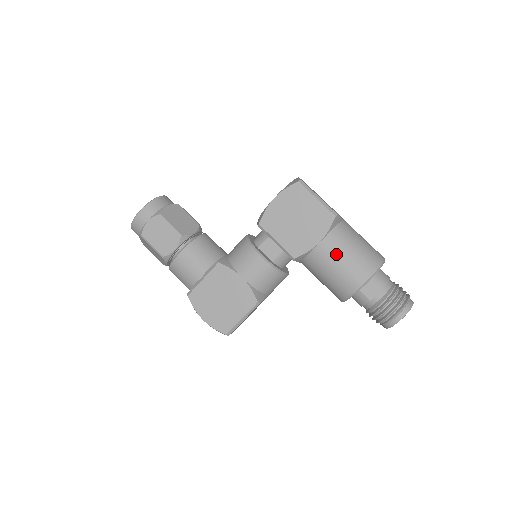
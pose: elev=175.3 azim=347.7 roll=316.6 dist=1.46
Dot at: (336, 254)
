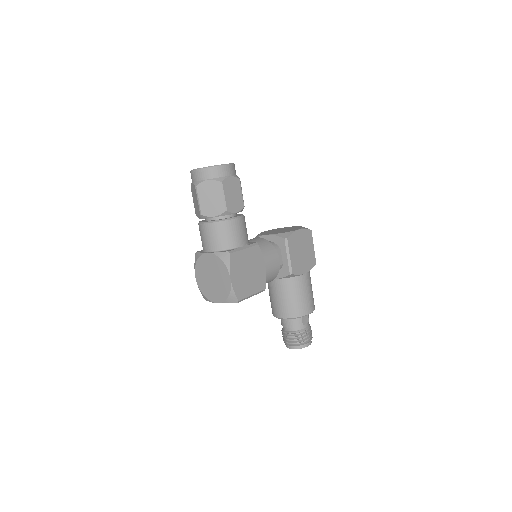
Dot at: (309, 286)
